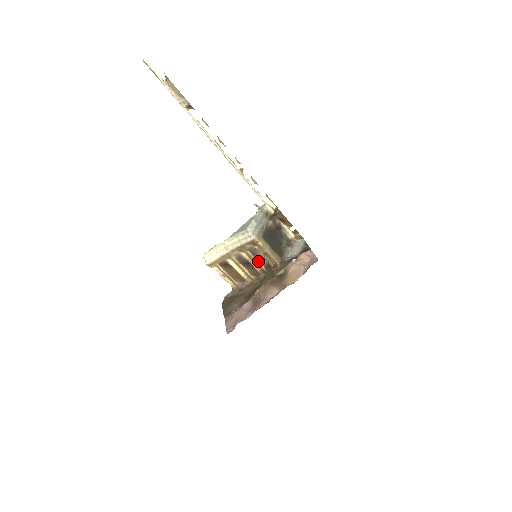
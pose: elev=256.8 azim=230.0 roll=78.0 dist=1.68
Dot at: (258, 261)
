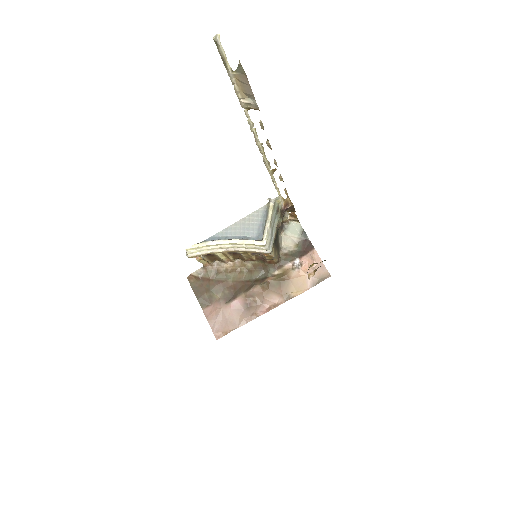
Dot at: (253, 255)
